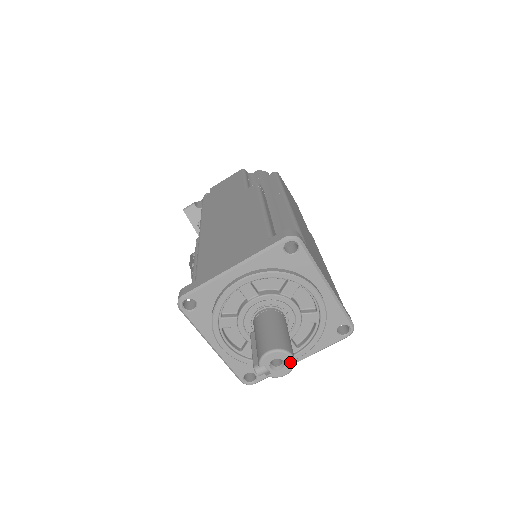
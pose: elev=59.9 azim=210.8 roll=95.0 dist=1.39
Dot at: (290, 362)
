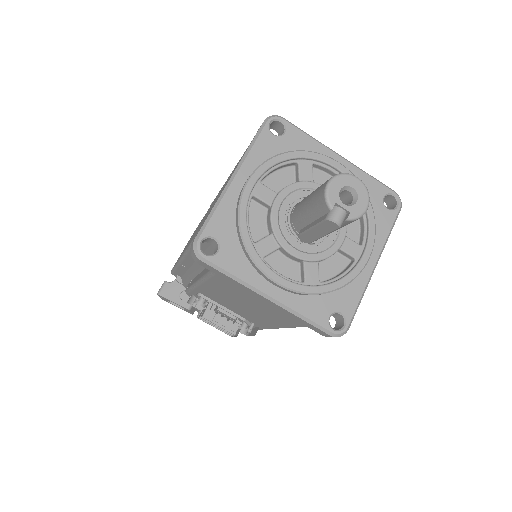
Dot at: (360, 186)
